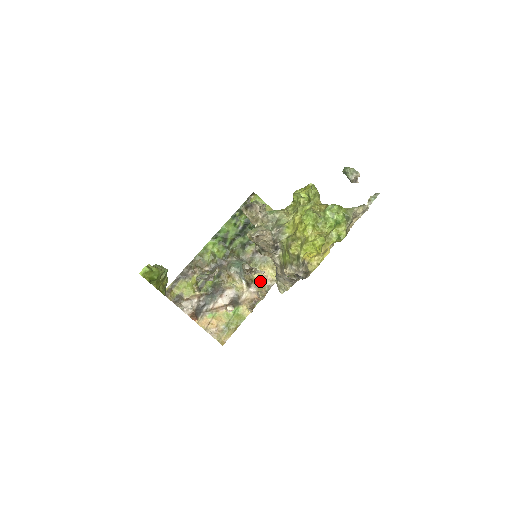
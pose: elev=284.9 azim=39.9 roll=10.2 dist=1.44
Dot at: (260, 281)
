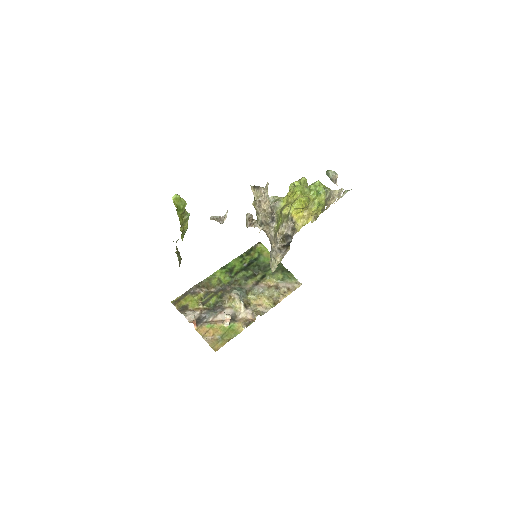
Dot at: (256, 307)
